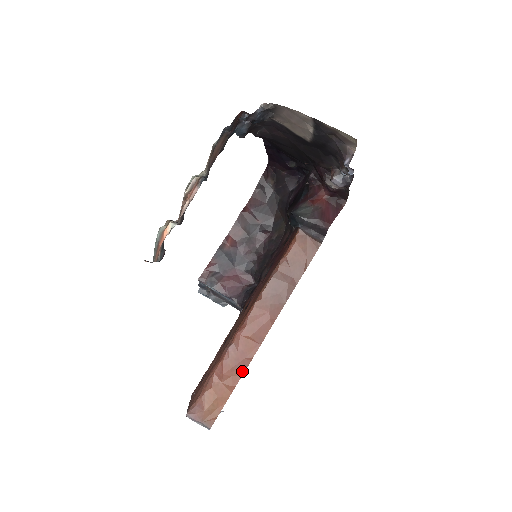
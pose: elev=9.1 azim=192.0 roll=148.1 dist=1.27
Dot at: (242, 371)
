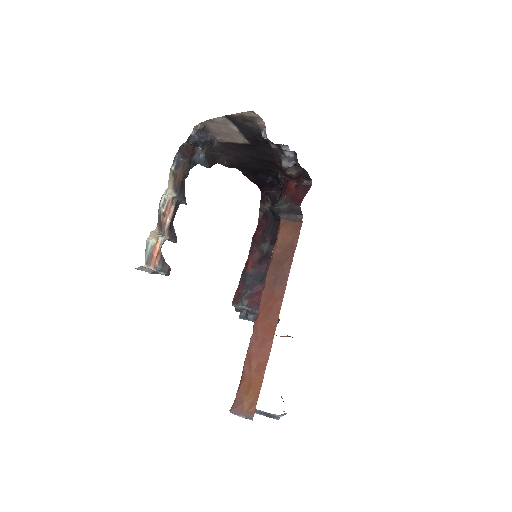
Dot at: (267, 355)
